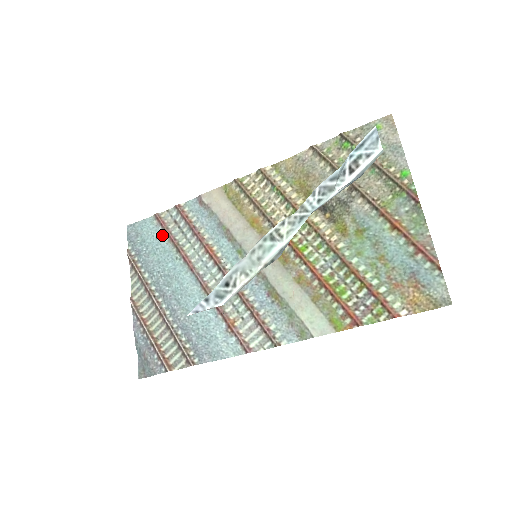
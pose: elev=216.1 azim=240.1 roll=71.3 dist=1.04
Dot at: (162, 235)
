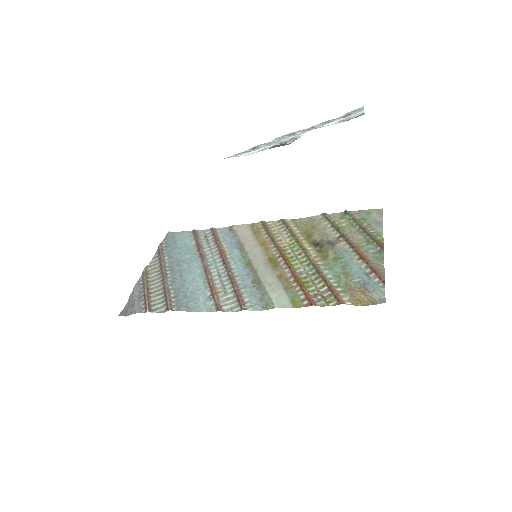
Dot at: (192, 241)
